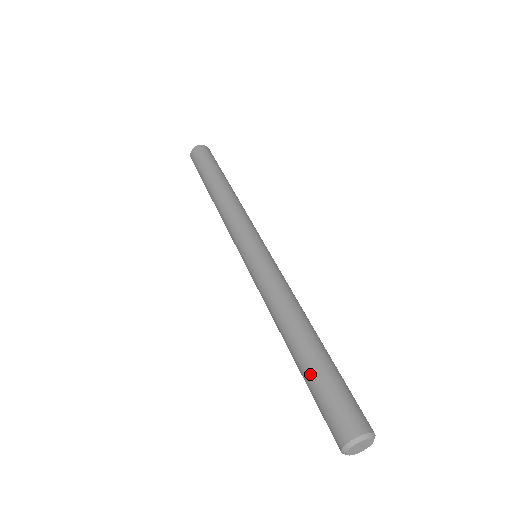
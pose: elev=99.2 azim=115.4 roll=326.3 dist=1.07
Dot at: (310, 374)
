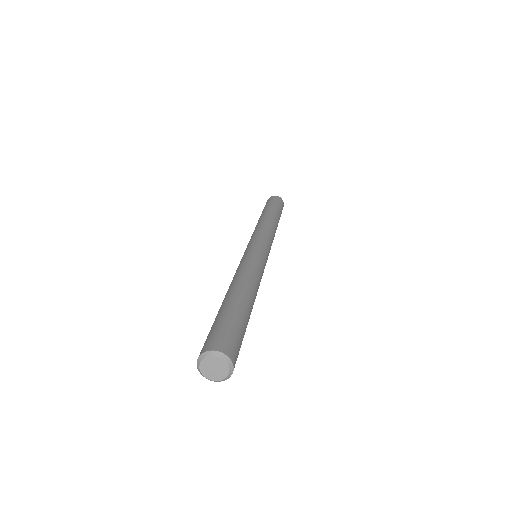
Dot at: (225, 310)
